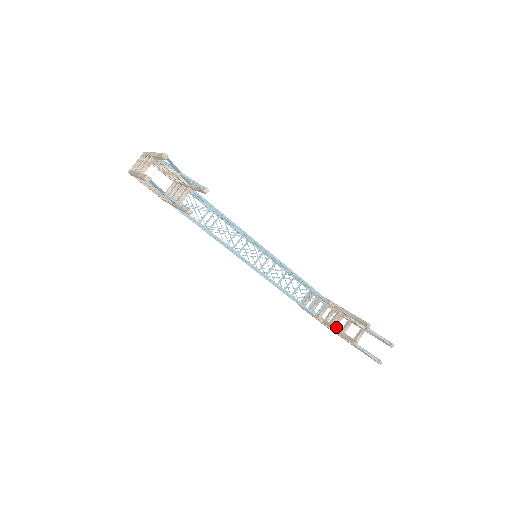
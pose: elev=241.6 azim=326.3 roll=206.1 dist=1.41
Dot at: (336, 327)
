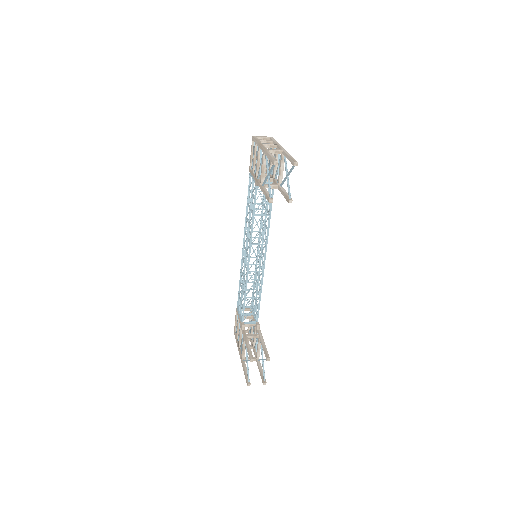
Dot at: occluded
